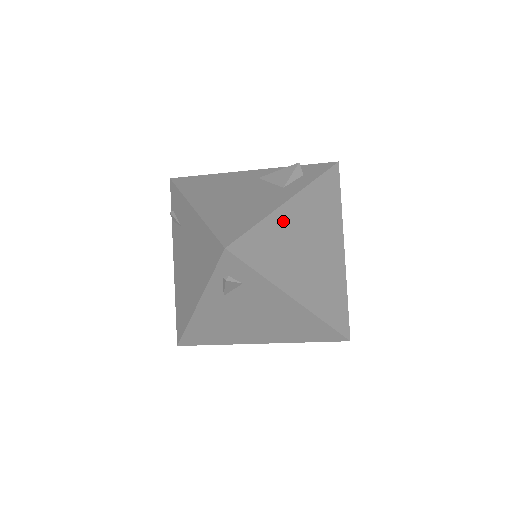
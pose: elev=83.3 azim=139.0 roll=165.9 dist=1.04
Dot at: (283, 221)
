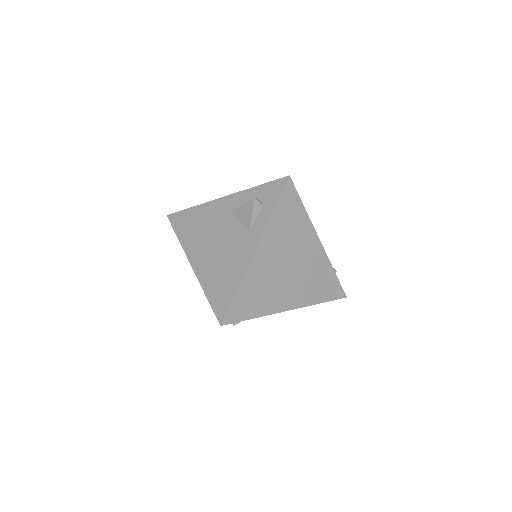
Dot at: (256, 270)
